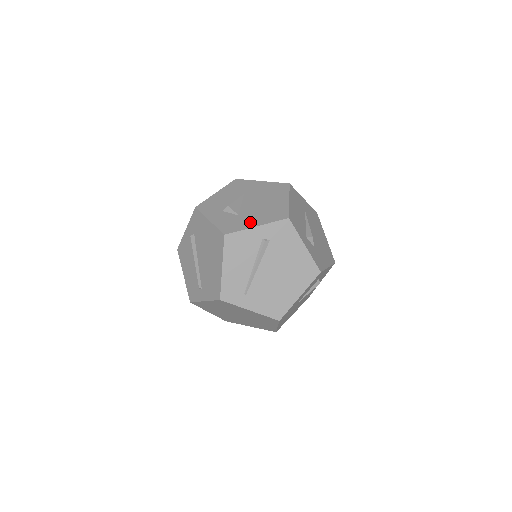
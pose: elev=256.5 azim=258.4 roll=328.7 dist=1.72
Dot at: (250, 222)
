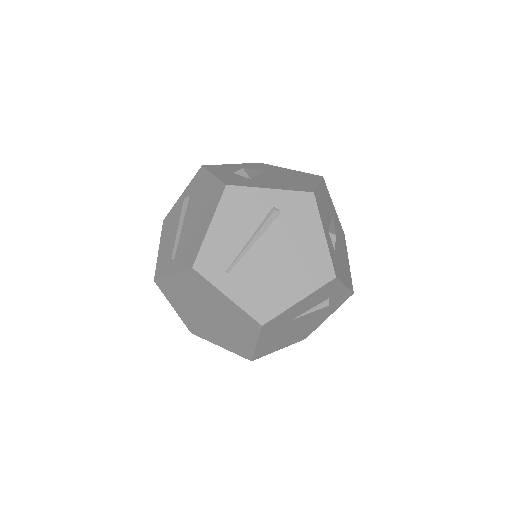
Dot at: (263, 184)
